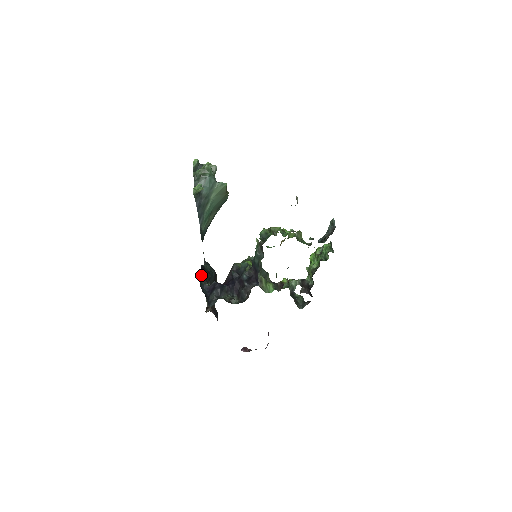
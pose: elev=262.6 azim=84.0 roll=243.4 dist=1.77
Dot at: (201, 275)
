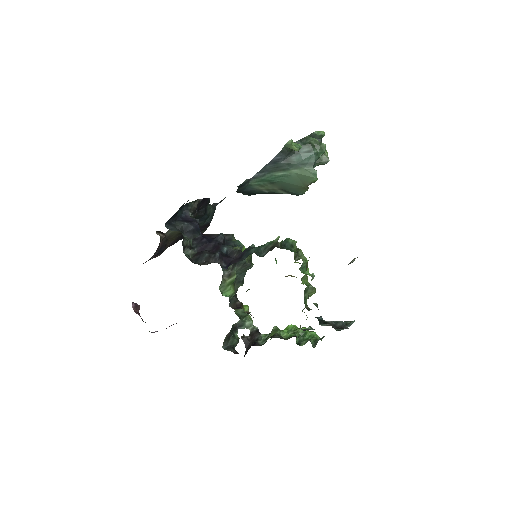
Dot at: (198, 201)
